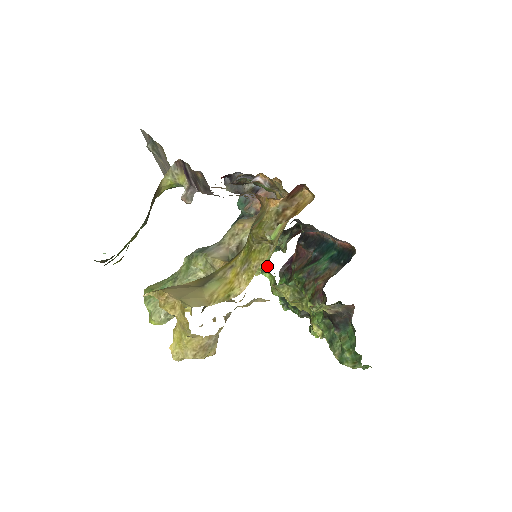
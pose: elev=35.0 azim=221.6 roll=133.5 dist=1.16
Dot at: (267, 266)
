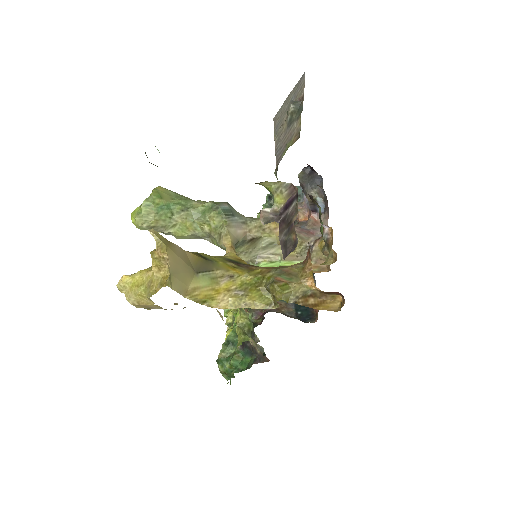
Dot at: occluded
